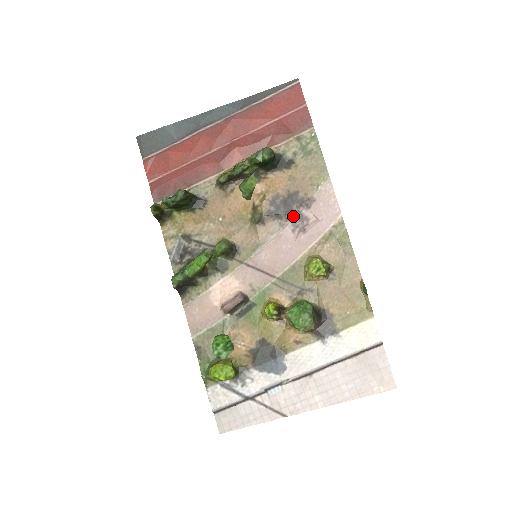
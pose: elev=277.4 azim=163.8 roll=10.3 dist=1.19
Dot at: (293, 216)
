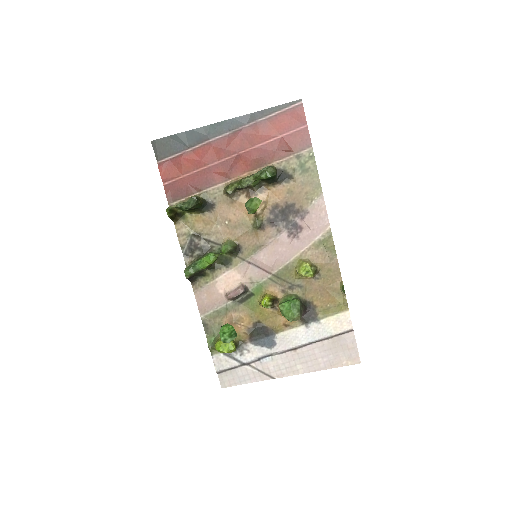
Dot at: (289, 224)
